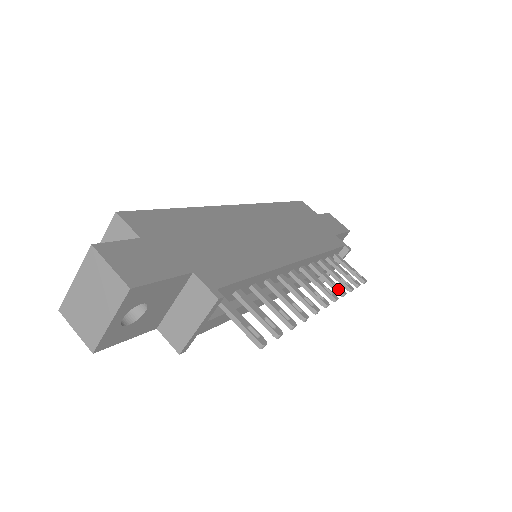
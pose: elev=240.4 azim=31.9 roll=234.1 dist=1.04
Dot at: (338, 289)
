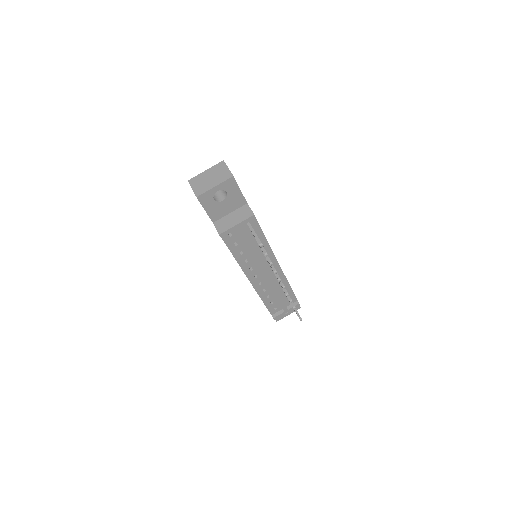
Dot at: occluded
